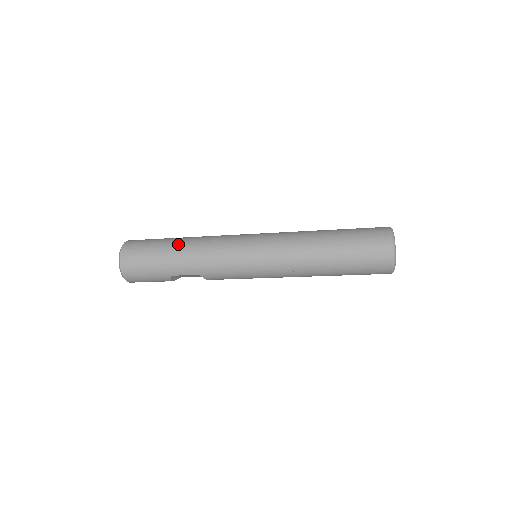
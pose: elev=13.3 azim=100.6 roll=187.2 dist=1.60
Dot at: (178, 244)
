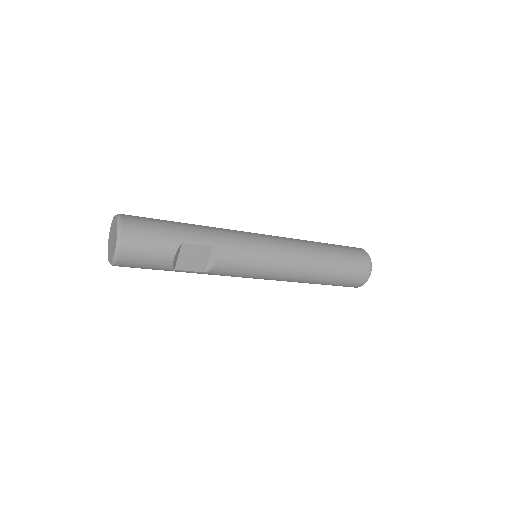
Dot at: occluded
